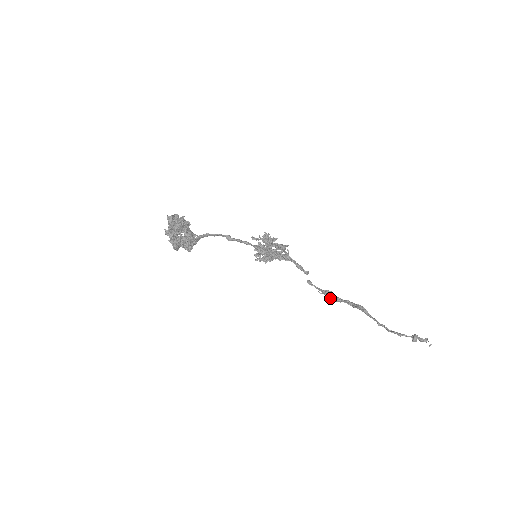
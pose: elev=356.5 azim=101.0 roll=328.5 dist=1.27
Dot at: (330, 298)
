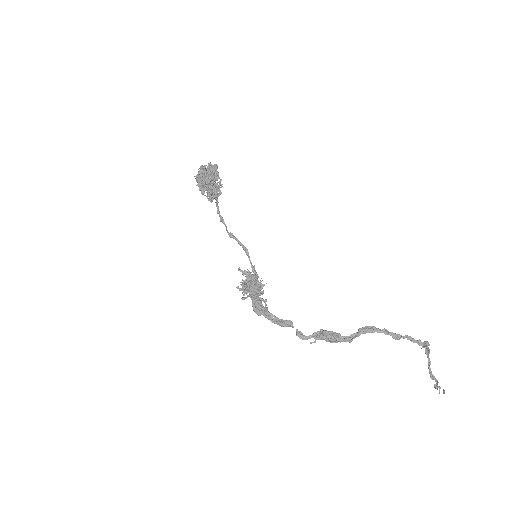
Dot at: (327, 336)
